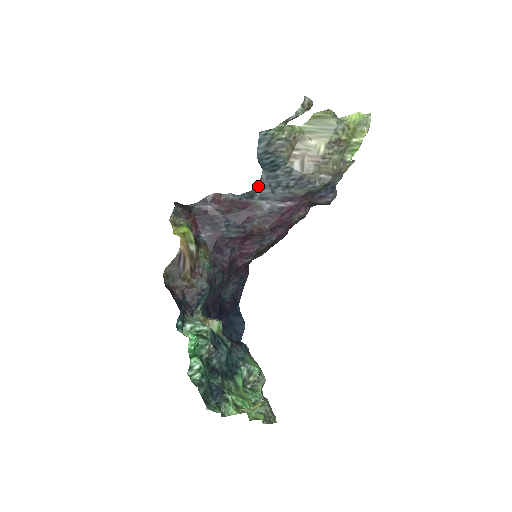
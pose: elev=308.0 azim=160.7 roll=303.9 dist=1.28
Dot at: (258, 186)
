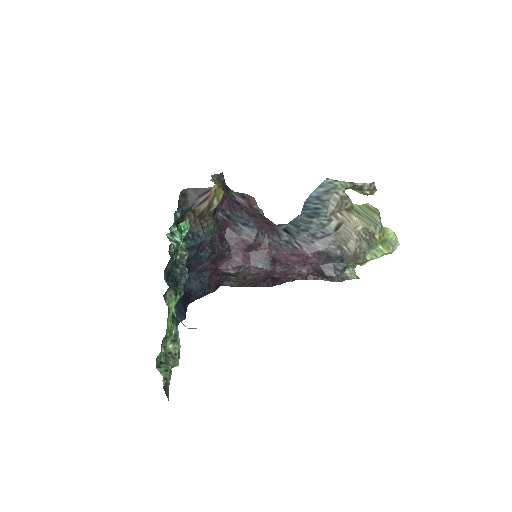
Dot at: (286, 224)
